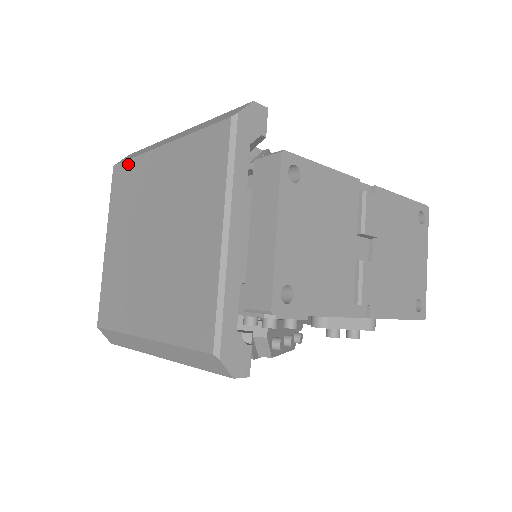
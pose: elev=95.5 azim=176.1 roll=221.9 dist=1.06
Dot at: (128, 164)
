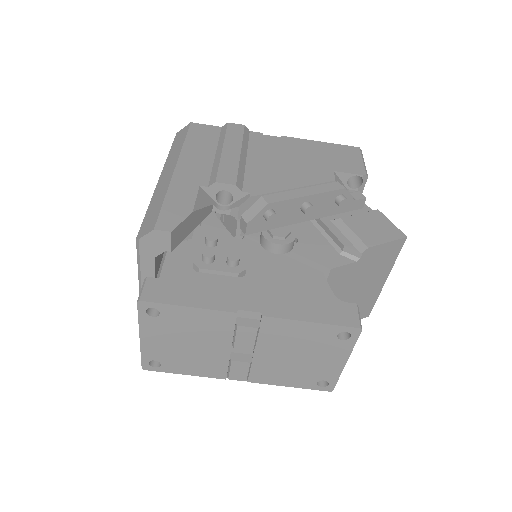
Dot at: occluded
